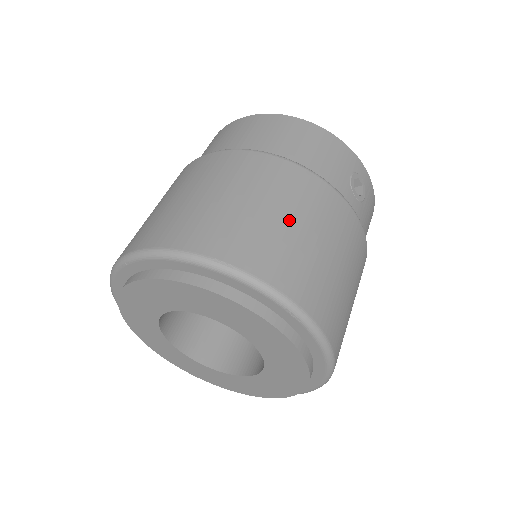
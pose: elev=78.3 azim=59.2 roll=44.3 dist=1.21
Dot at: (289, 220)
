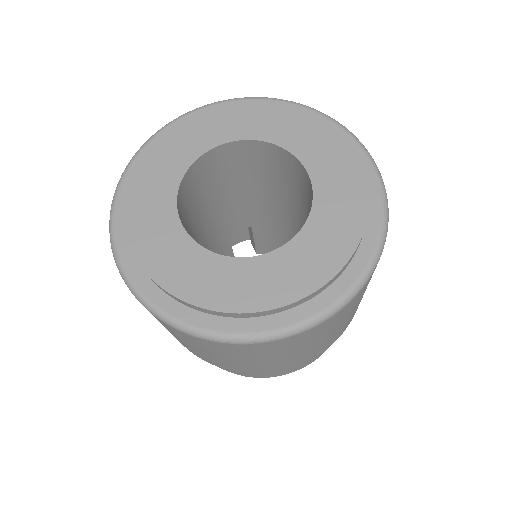
Dot at: occluded
